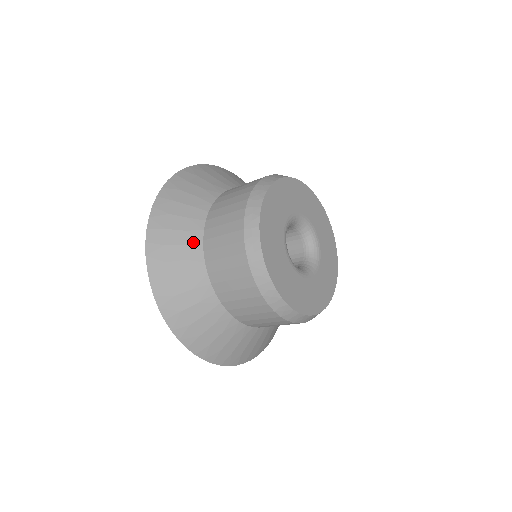
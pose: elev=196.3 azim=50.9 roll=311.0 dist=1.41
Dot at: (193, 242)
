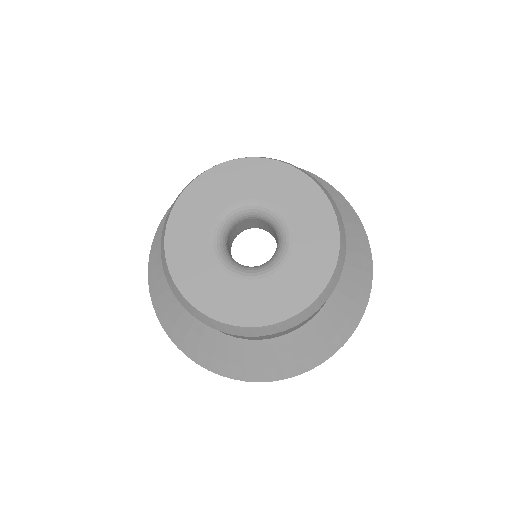
Dot at: occluded
